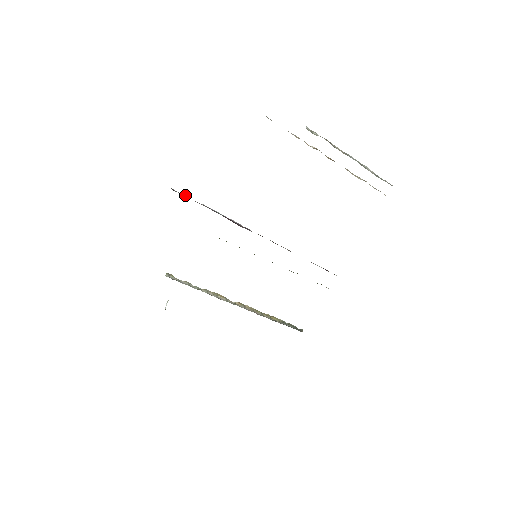
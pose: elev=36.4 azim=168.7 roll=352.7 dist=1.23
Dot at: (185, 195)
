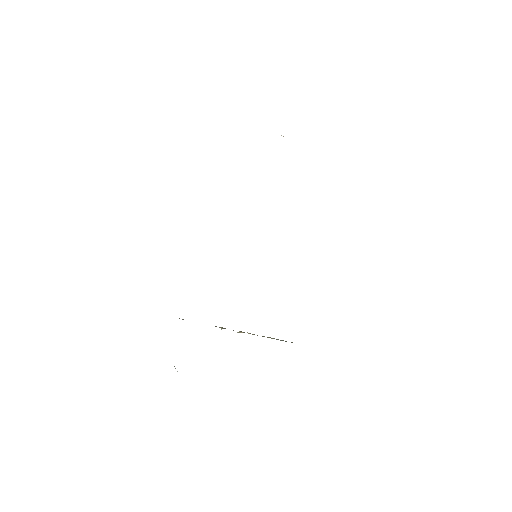
Dot at: occluded
